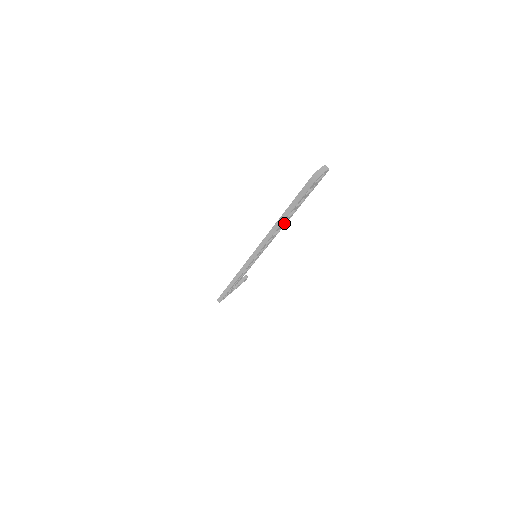
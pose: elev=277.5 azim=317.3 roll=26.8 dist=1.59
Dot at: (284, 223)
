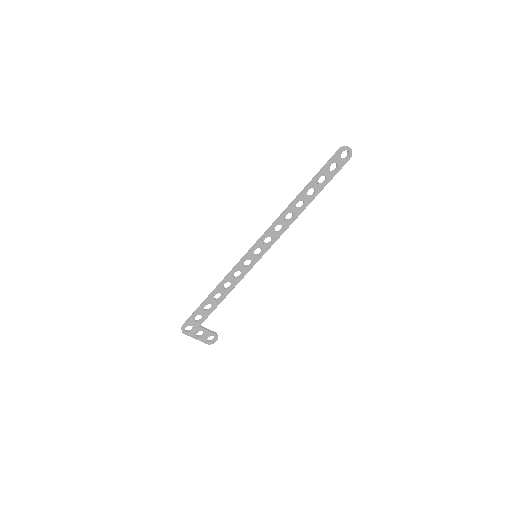
Dot at: (300, 209)
